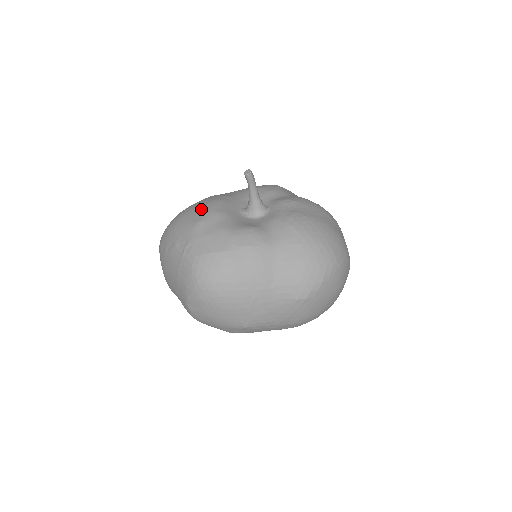
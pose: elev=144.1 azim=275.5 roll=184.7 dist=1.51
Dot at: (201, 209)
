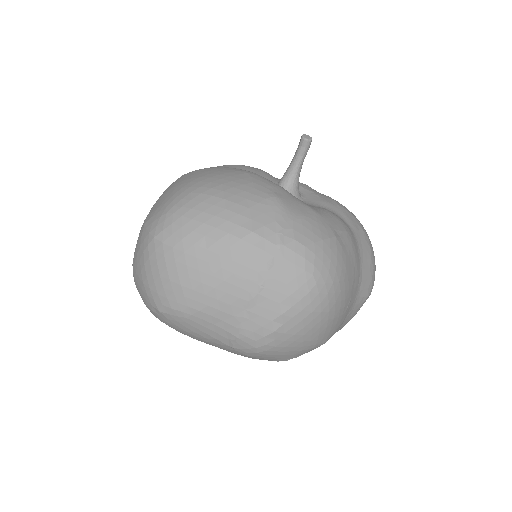
Dot at: (253, 180)
